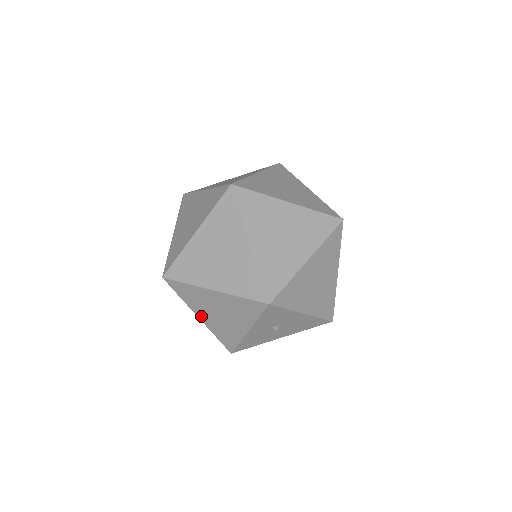
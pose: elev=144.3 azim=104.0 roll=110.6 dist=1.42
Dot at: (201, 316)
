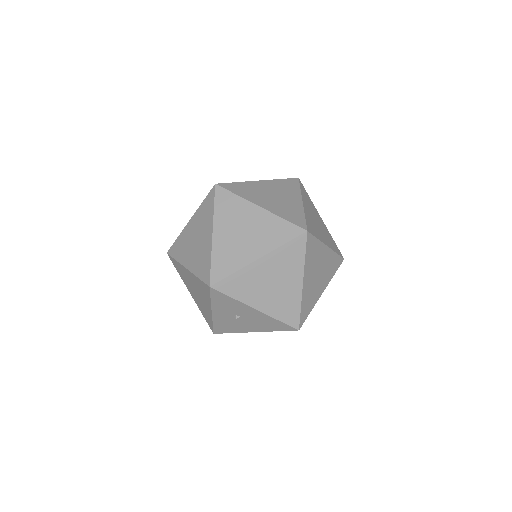
Dot at: (191, 292)
